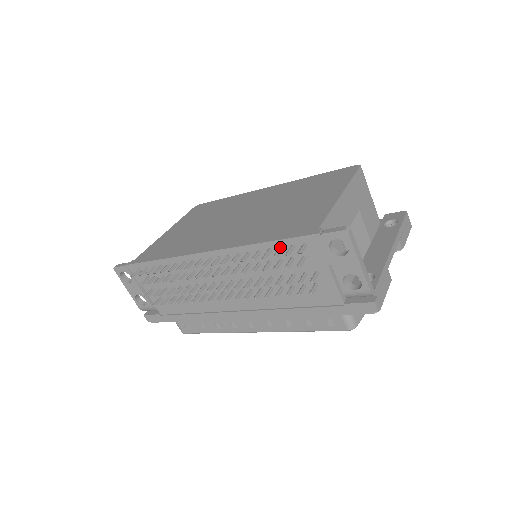
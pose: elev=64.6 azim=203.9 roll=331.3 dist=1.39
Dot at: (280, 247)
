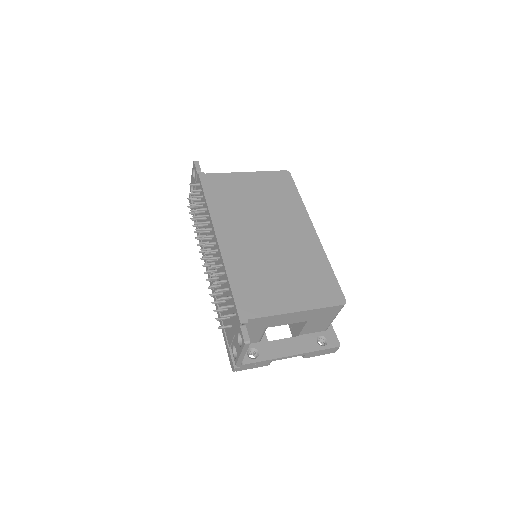
Dot at: (230, 297)
